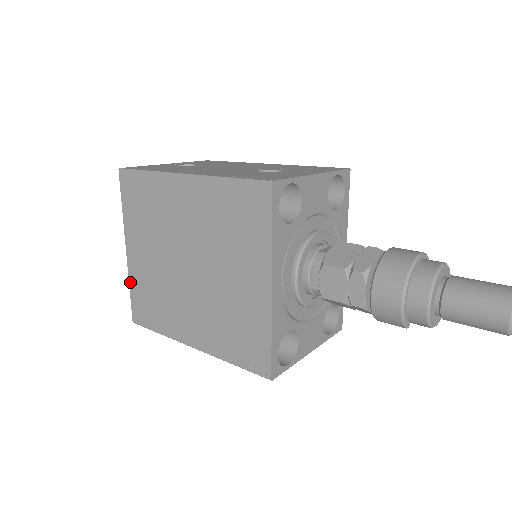
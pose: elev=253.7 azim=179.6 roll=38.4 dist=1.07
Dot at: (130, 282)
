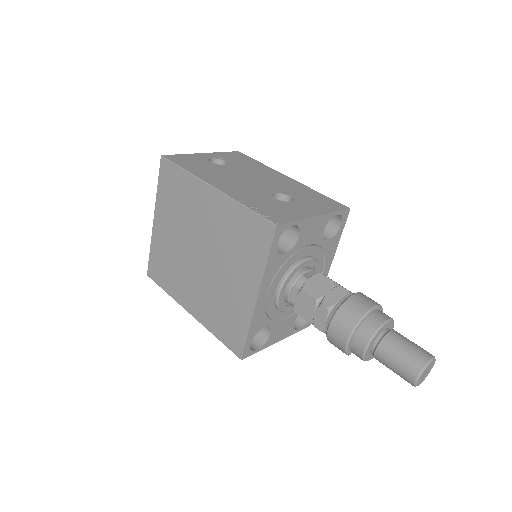
Dot at: (151, 245)
